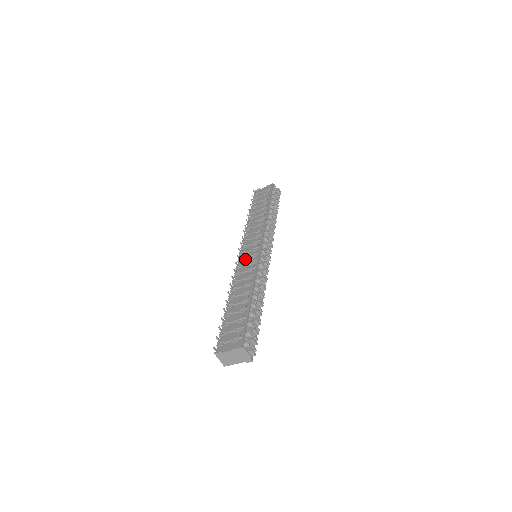
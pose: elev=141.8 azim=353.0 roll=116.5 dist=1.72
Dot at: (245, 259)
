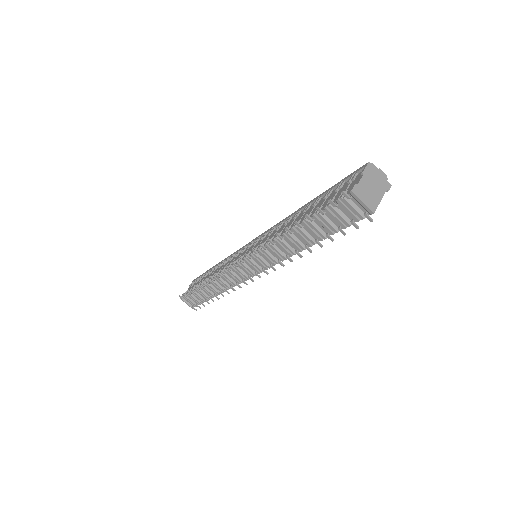
Dot at: (251, 250)
